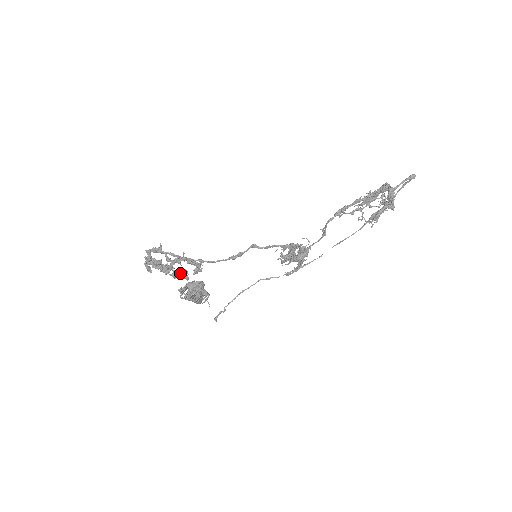
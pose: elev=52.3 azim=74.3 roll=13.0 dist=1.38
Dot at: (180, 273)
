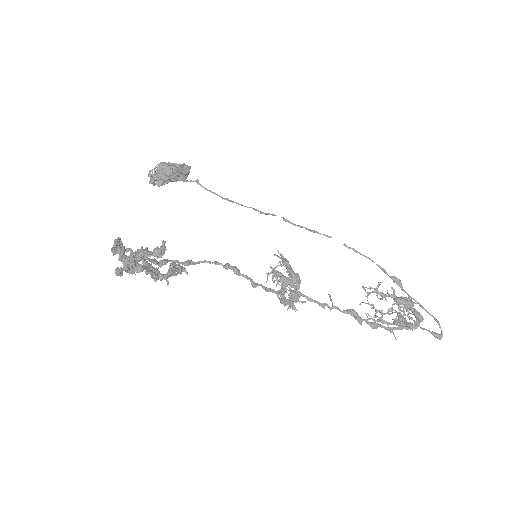
Dot at: occluded
